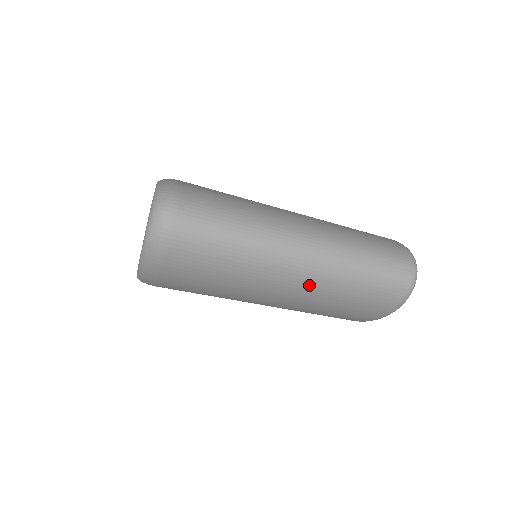
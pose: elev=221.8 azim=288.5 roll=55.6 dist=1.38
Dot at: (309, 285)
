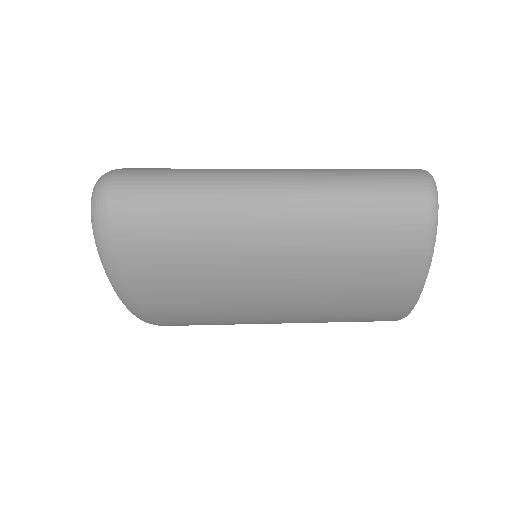
Dot at: (291, 228)
